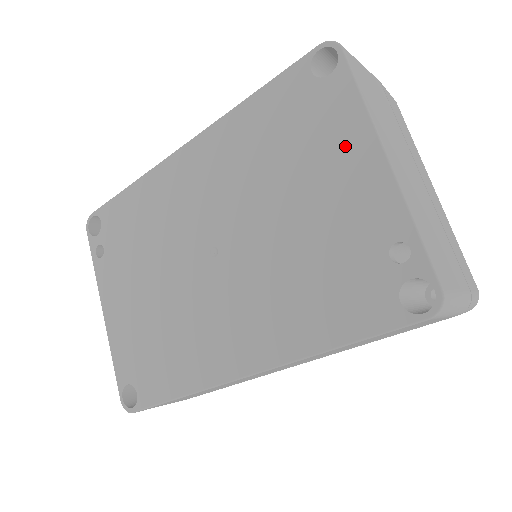
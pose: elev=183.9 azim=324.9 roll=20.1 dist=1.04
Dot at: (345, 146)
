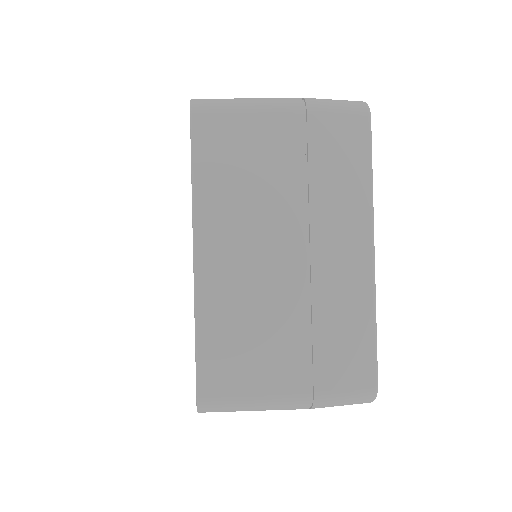
Dot at: occluded
